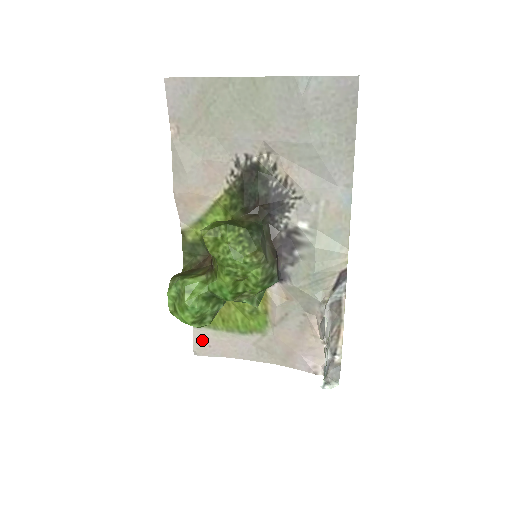
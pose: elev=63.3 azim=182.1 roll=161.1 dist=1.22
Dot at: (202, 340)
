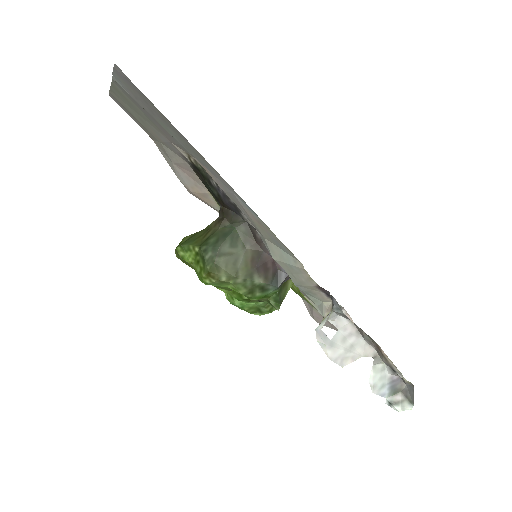
Dot at: (311, 310)
